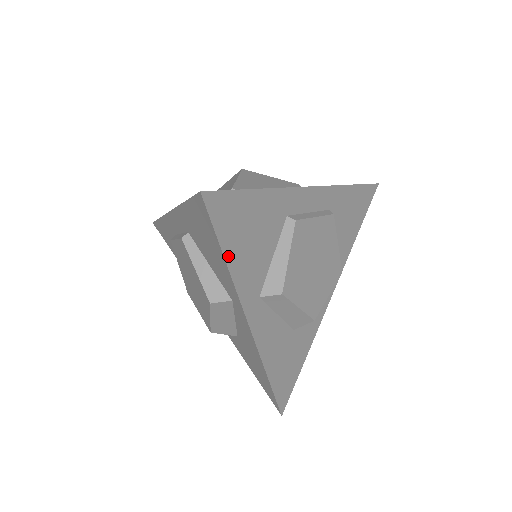
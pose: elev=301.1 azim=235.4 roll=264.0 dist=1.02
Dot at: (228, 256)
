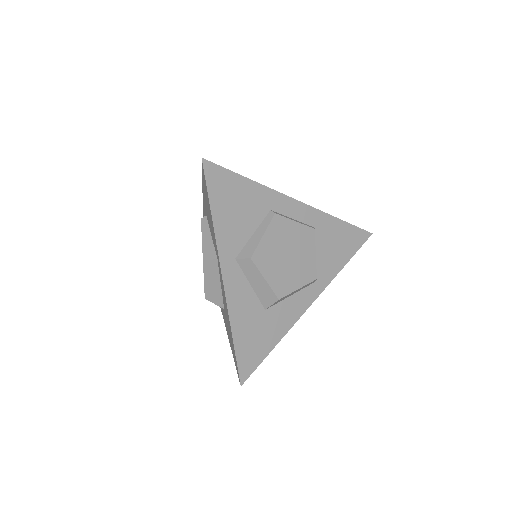
Dot at: (214, 212)
